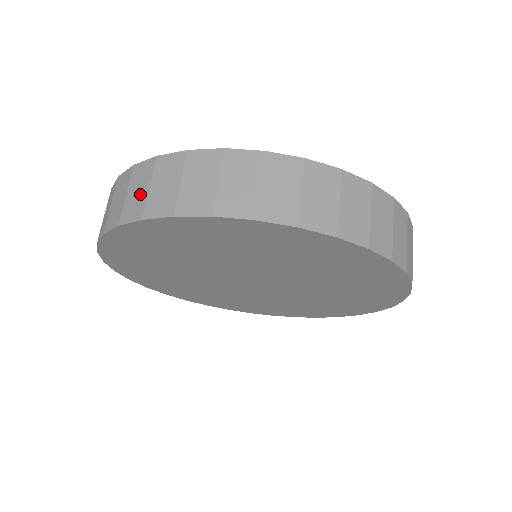
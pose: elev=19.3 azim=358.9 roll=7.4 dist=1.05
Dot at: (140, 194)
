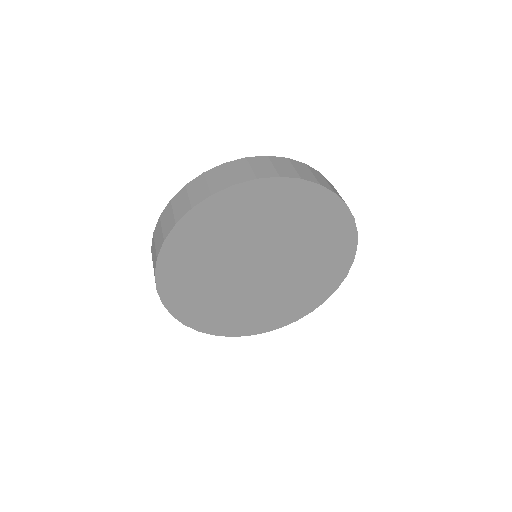
Dot at: (267, 168)
